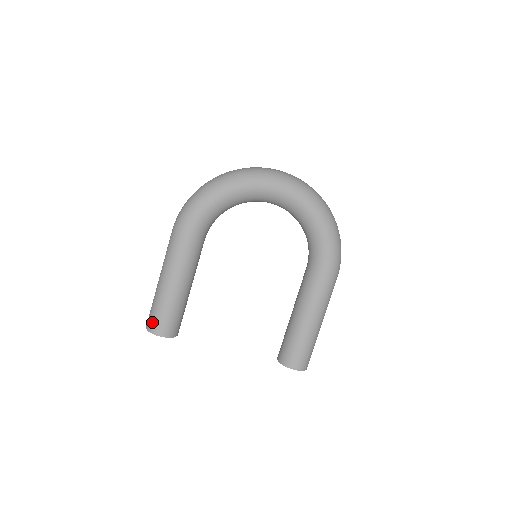
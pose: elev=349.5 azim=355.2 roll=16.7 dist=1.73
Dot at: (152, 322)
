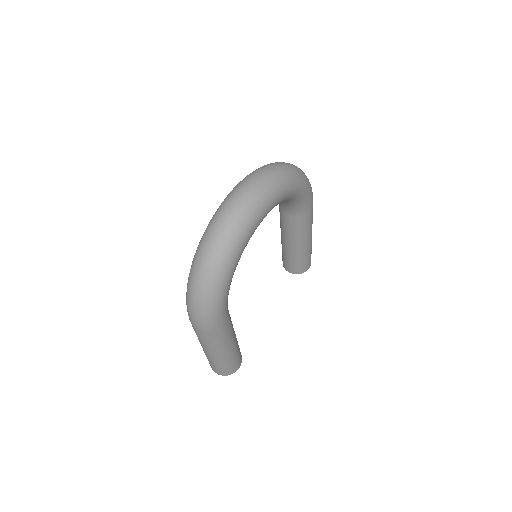
Dot at: (228, 372)
